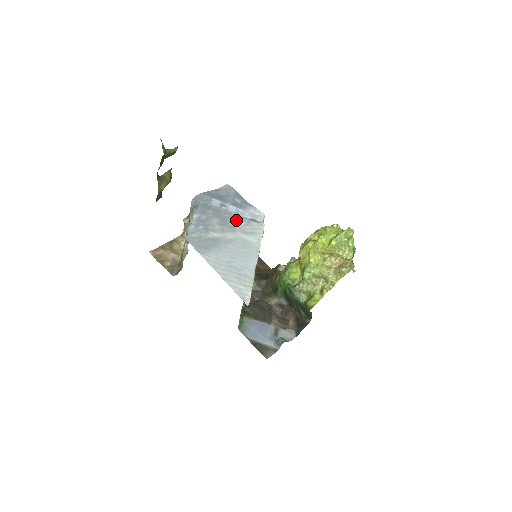
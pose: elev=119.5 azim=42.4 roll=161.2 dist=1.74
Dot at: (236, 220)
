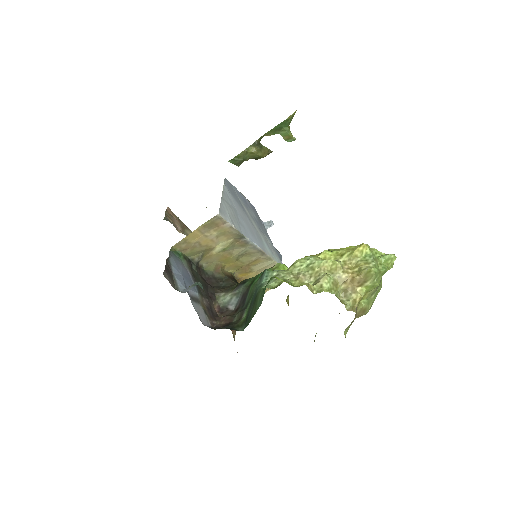
Dot at: (268, 238)
